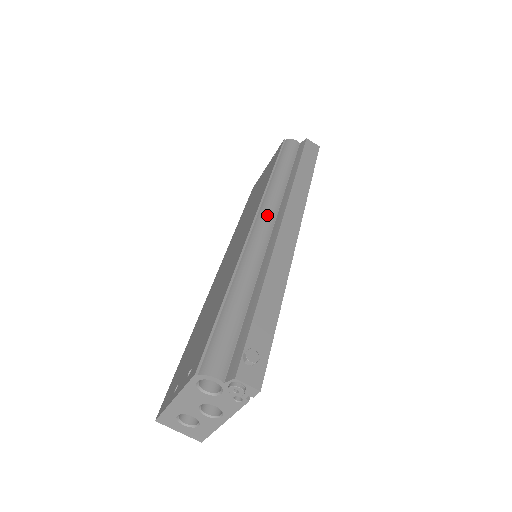
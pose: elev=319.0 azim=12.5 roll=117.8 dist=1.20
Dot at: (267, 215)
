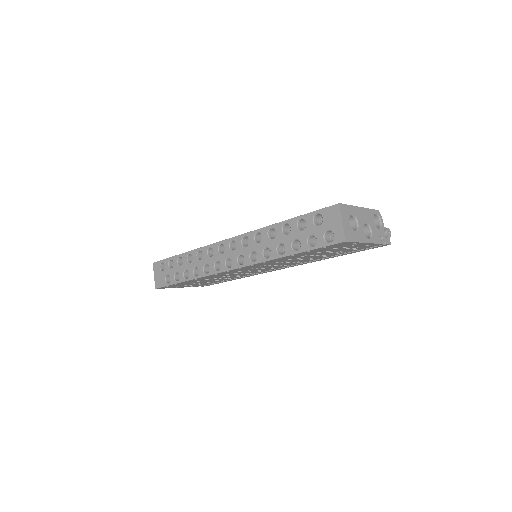
Dot at: occluded
